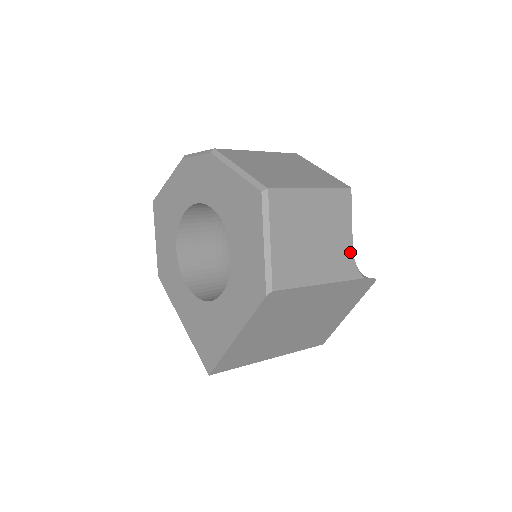
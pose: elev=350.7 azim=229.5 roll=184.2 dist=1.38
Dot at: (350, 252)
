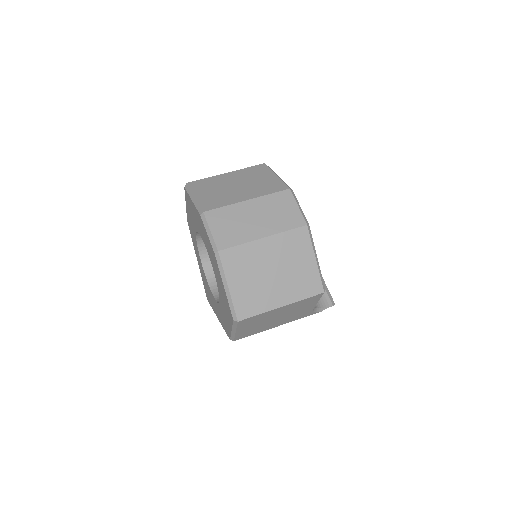
Dot at: (310, 310)
